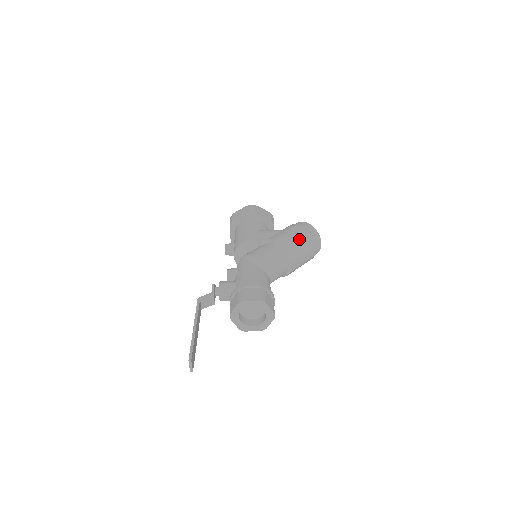
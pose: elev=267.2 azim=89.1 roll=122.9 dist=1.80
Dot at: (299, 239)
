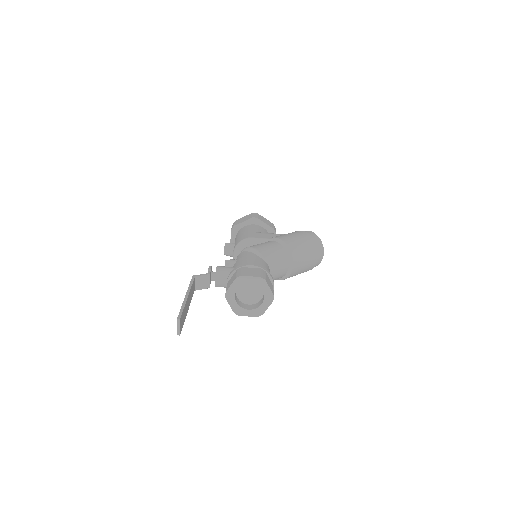
Dot at: (302, 241)
